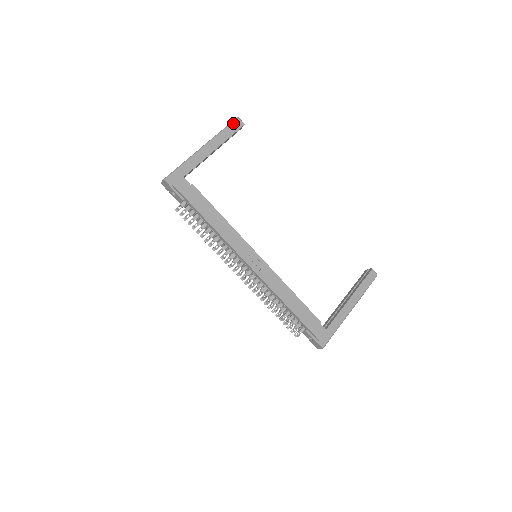
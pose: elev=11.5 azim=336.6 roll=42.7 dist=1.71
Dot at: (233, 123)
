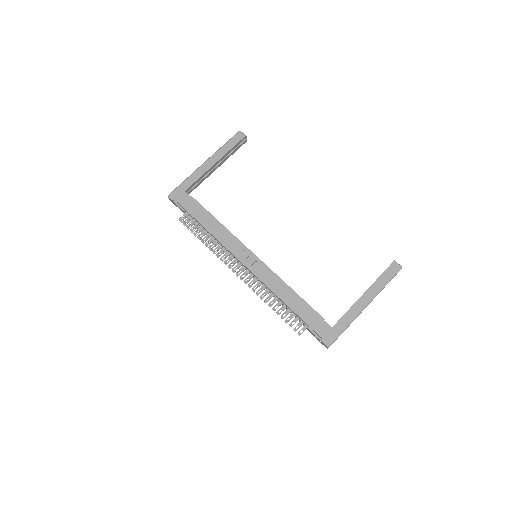
Dot at: (234, 137)
